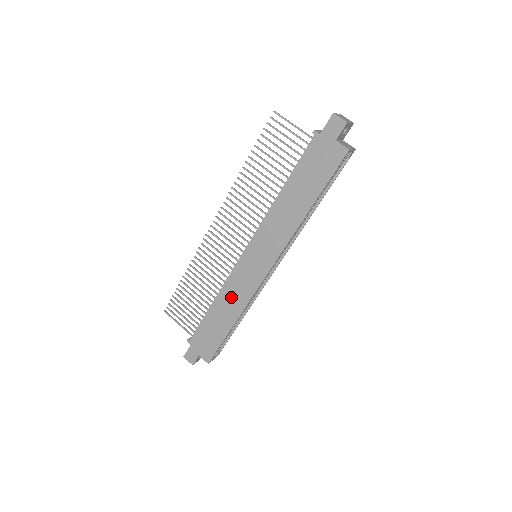
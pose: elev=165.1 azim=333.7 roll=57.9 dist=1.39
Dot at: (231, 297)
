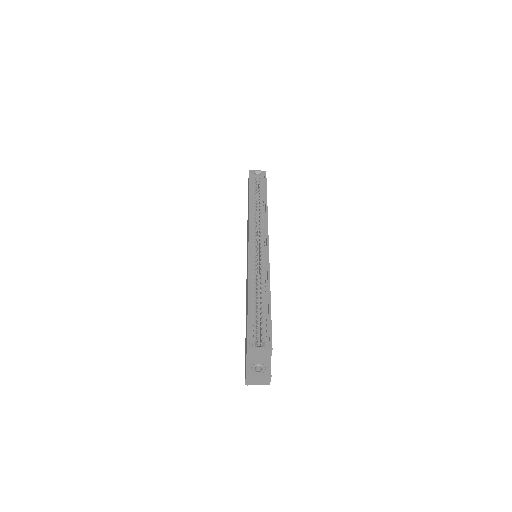
Dot at: occluded
